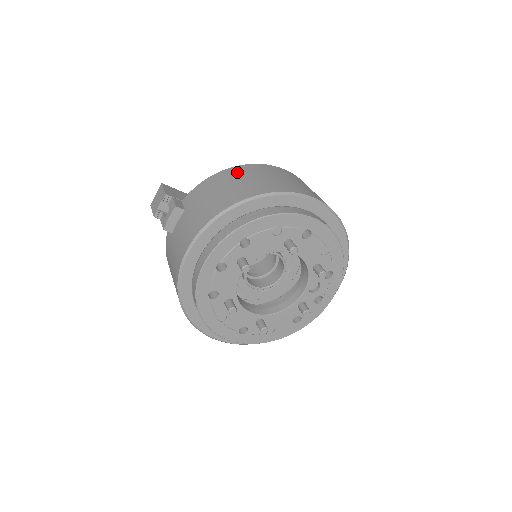
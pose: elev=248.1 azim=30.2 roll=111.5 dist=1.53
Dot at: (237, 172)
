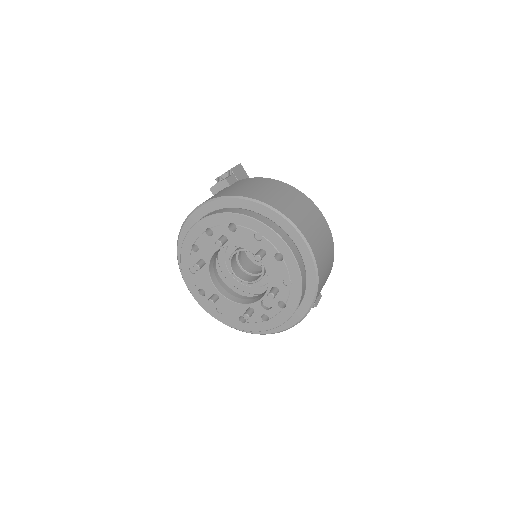
Dot at: (280, 186)
